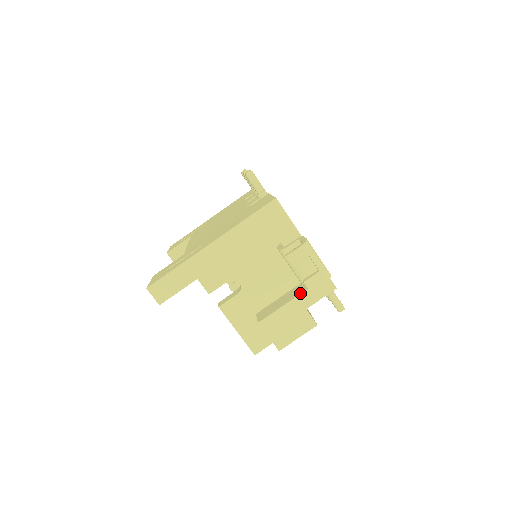
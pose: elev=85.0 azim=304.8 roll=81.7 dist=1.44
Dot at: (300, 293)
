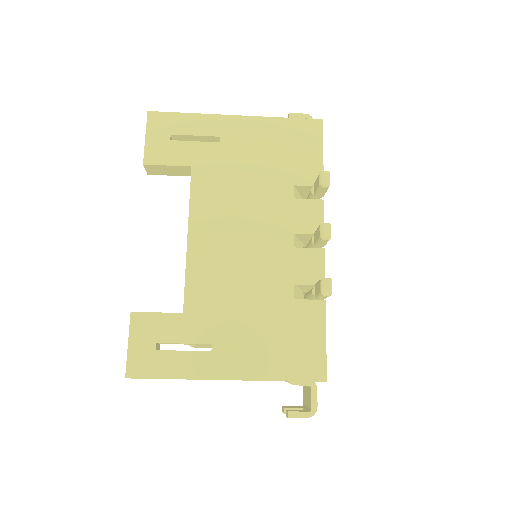
Dot at: occluded
